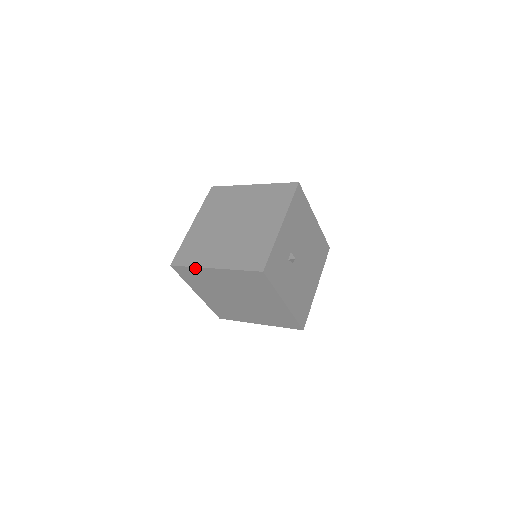
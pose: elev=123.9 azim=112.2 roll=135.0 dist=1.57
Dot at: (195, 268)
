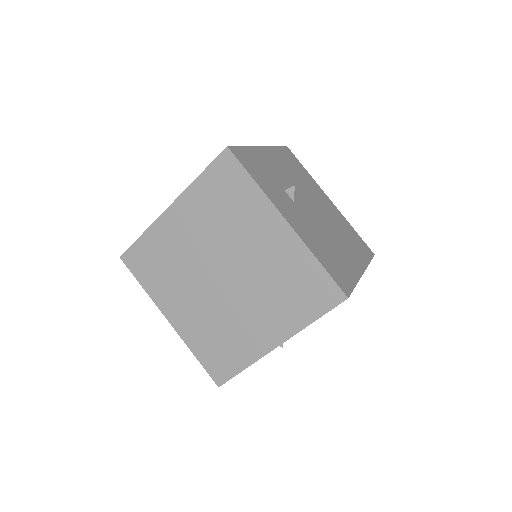
Dot at: (149, 293)
